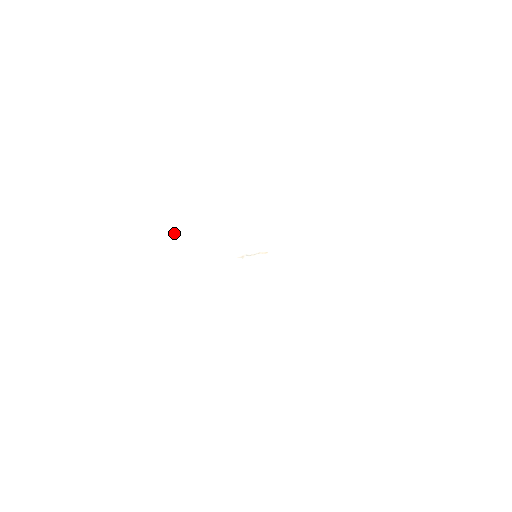
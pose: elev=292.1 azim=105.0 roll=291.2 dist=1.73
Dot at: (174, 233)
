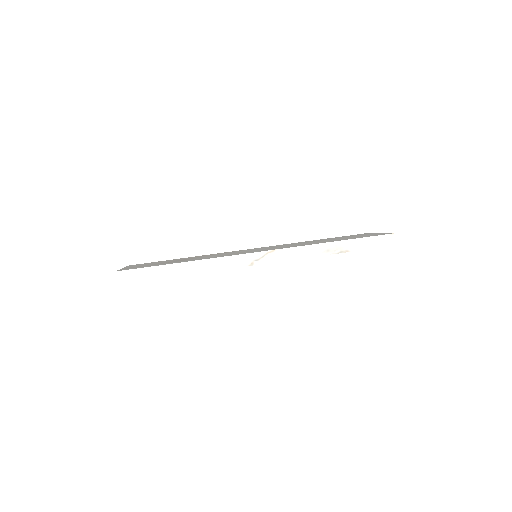
Dot at: (172, 268)
